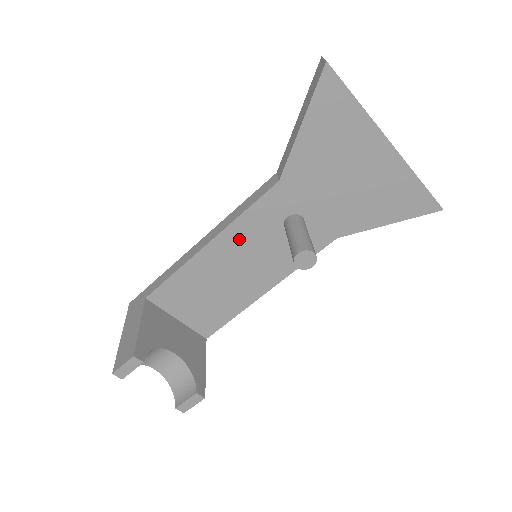
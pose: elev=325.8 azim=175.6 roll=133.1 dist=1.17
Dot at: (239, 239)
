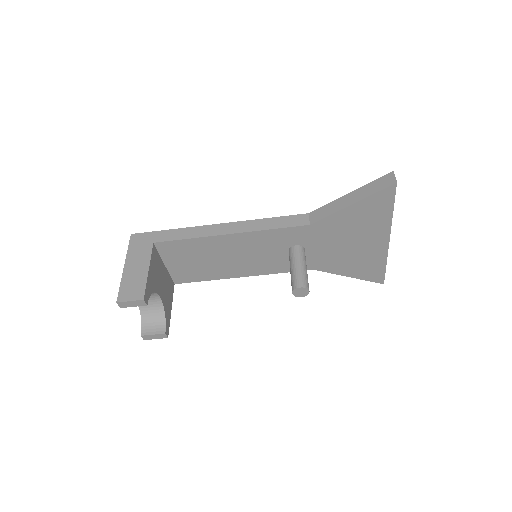
Dot at: (254, 241)
